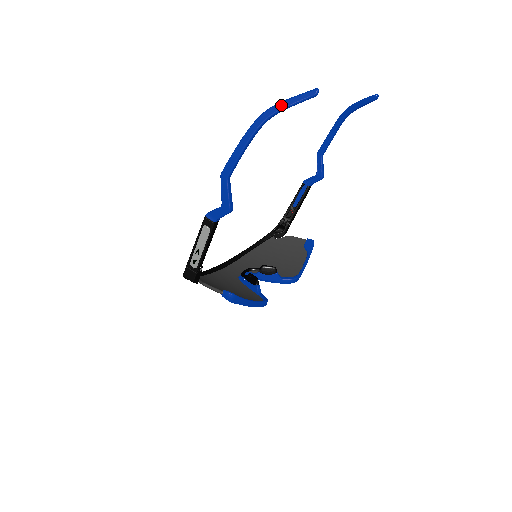
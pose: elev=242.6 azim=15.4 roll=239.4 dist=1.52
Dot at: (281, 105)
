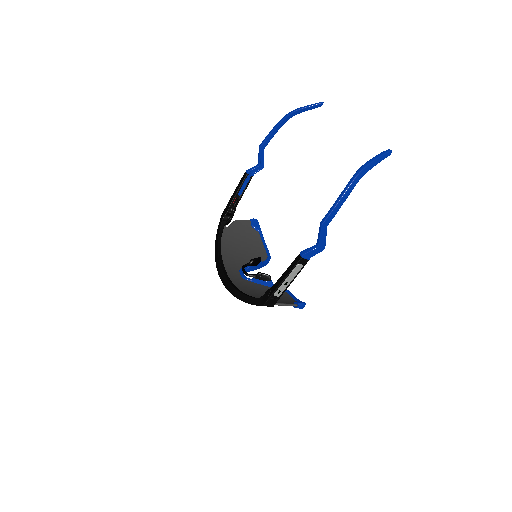
Dot at: (370, 166)
